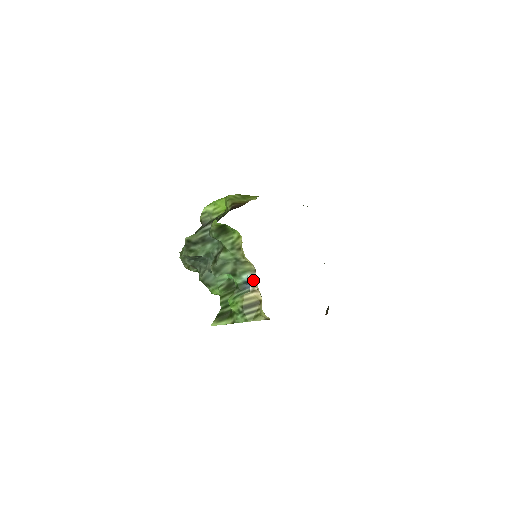
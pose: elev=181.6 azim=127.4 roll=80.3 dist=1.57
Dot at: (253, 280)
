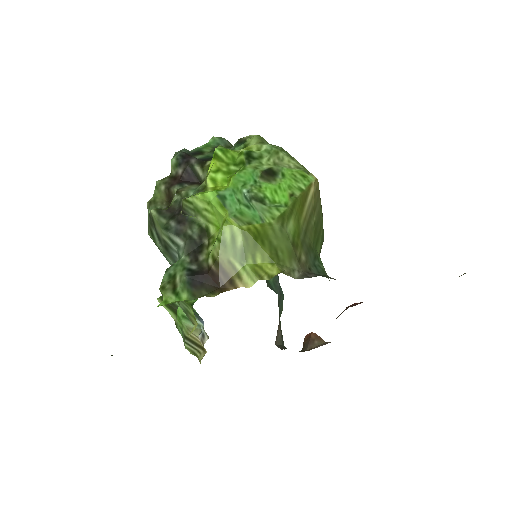
Dot at: (203, 337)
